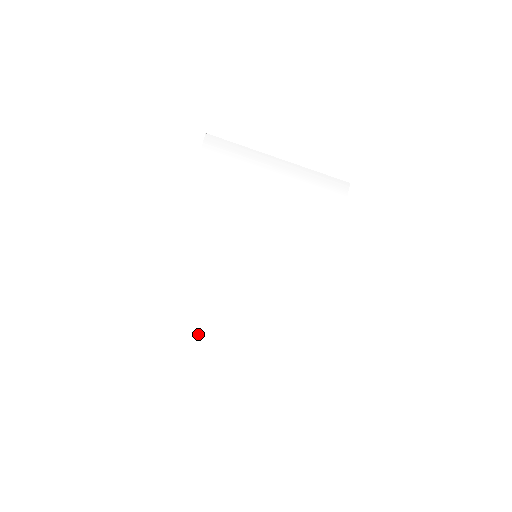
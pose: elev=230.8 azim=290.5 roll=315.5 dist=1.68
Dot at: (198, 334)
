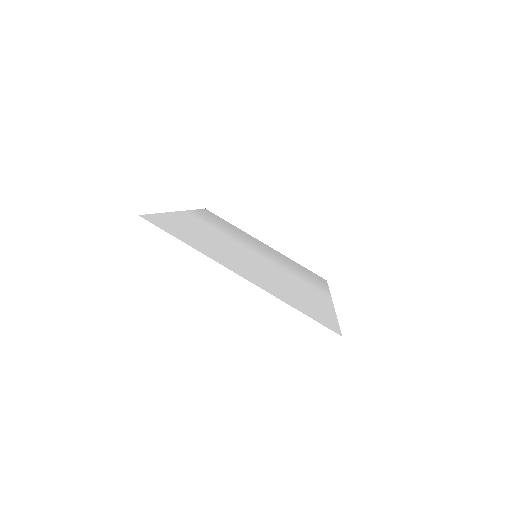
Dot at: (200, 246)
